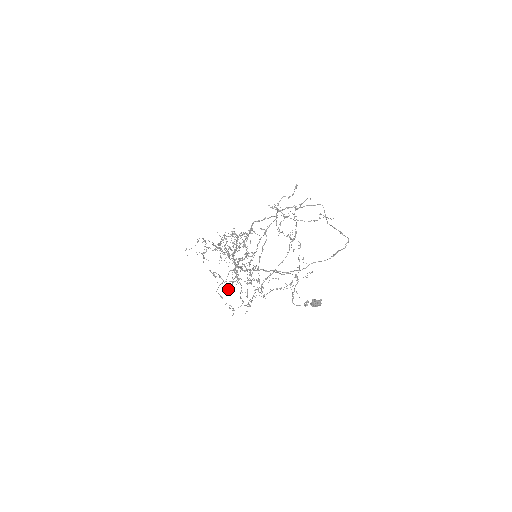
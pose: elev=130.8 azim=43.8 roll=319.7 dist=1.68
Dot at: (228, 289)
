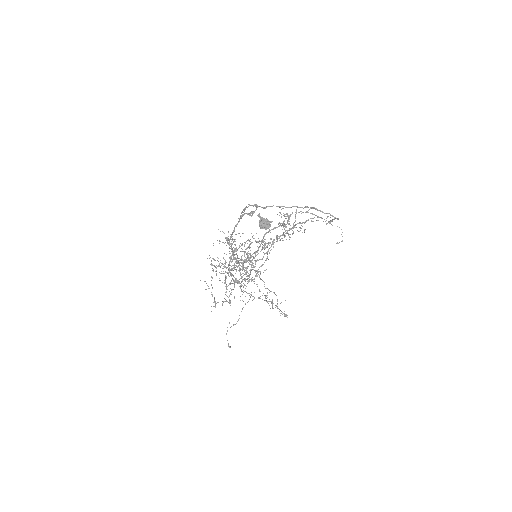
Dot at: occluded
